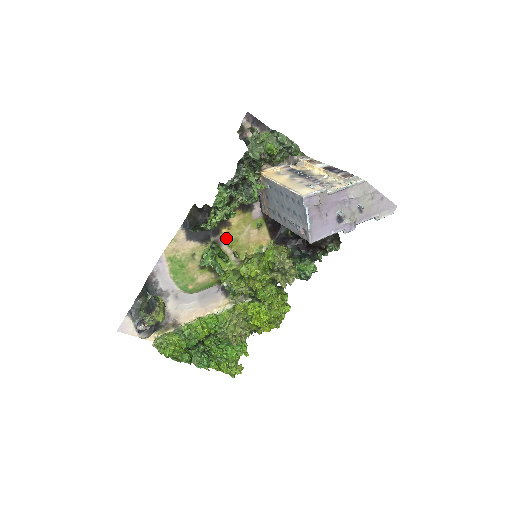
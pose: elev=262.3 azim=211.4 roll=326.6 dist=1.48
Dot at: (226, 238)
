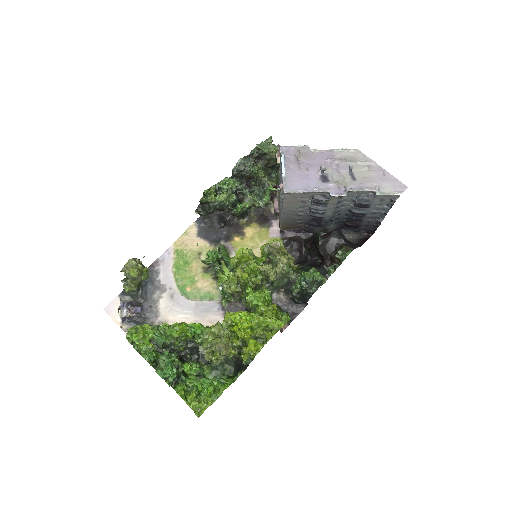
Dot at: (237, 248)
